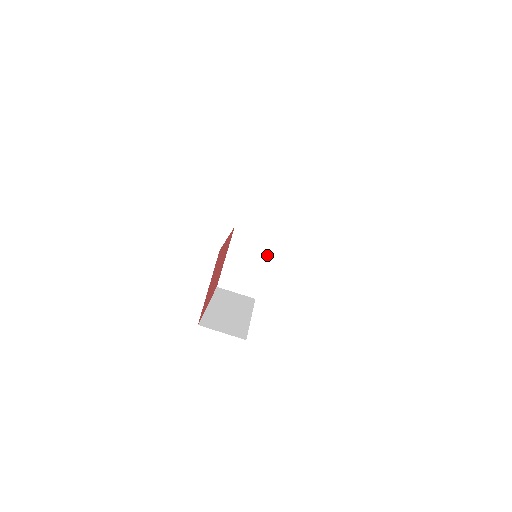
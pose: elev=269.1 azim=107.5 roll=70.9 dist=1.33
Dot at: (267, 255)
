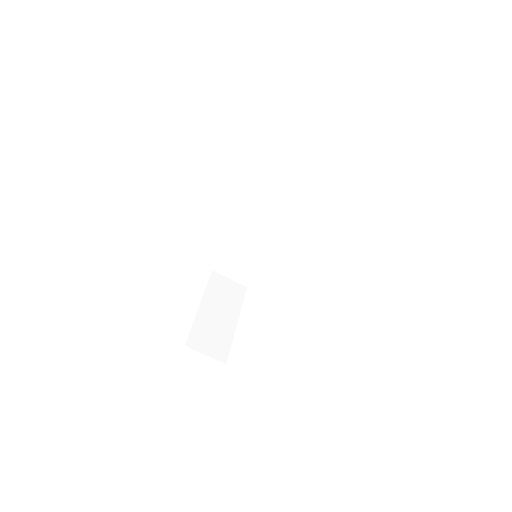
Dot at: (267, 260)
